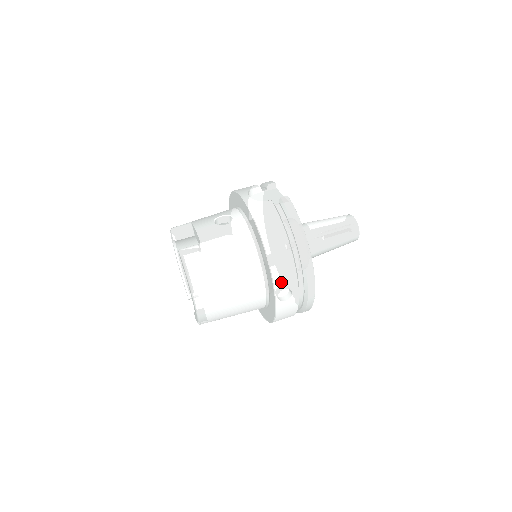
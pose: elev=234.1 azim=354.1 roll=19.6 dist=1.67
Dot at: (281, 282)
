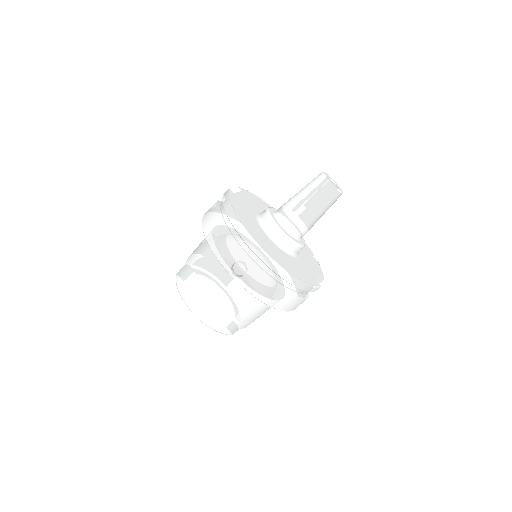
Dot at: (227, 259)
